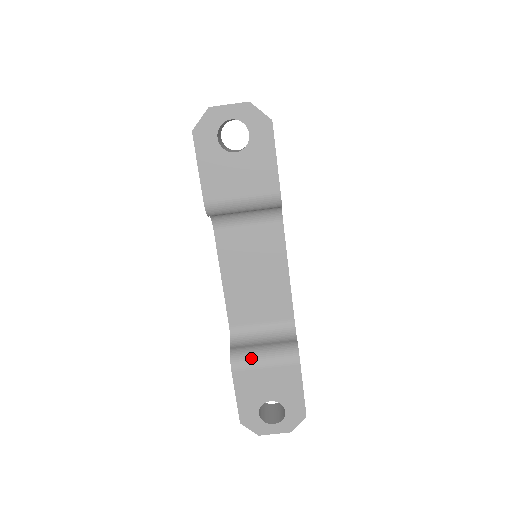
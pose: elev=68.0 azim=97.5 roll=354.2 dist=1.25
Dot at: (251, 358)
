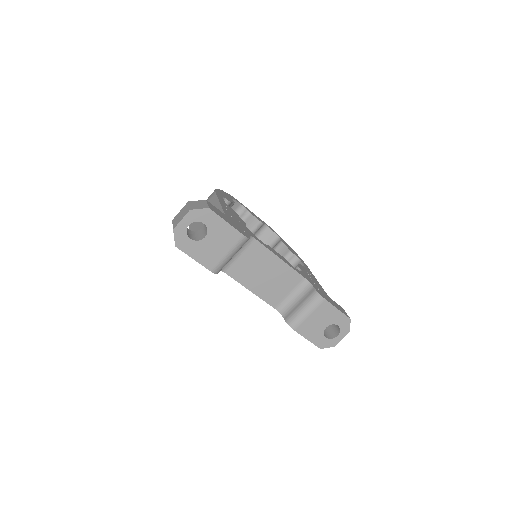
Dot at: (299, 317)
